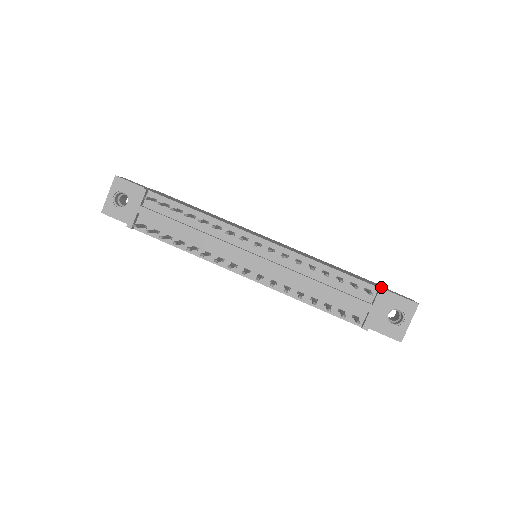
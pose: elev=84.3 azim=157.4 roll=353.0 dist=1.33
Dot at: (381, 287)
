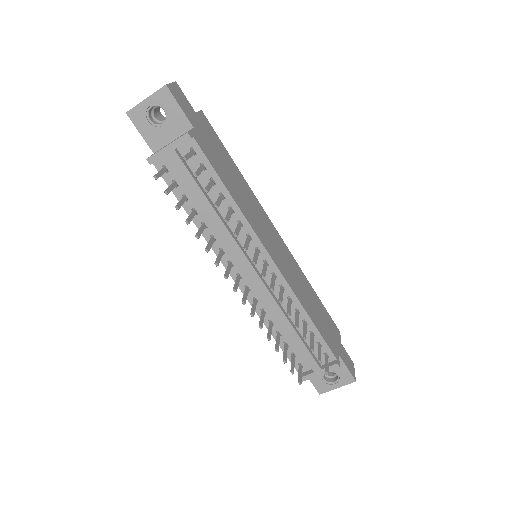
Dot at: (339, 349)
